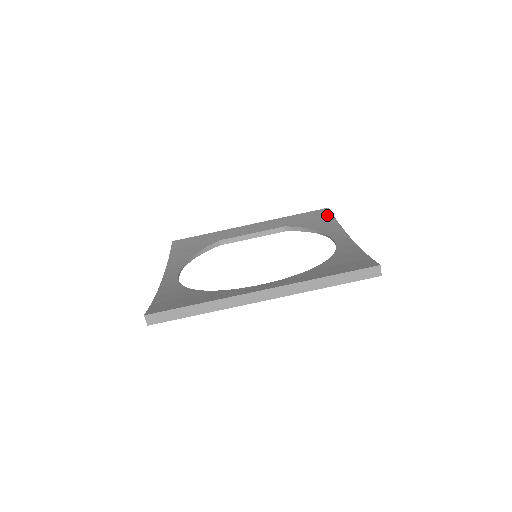
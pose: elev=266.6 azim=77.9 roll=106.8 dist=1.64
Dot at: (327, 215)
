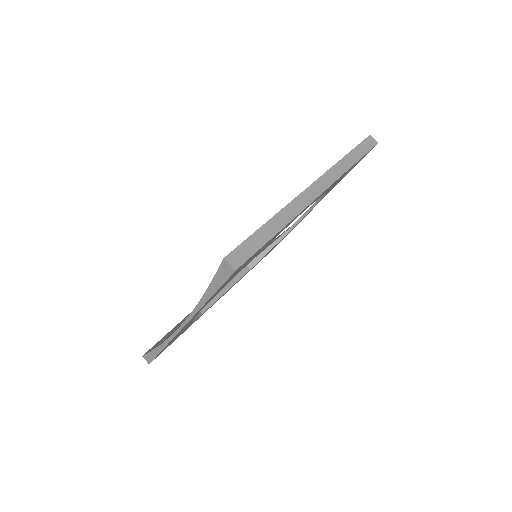
Dot at: occluded
